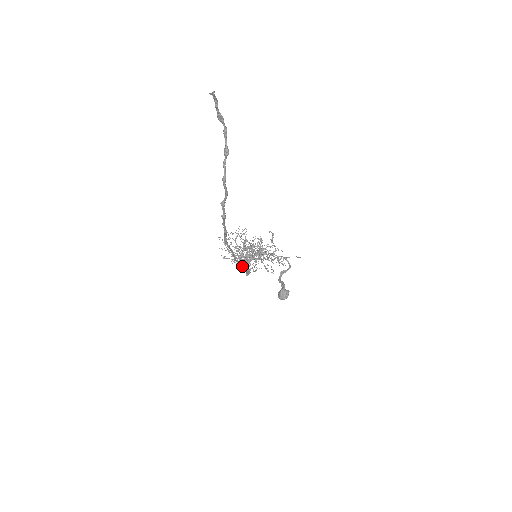
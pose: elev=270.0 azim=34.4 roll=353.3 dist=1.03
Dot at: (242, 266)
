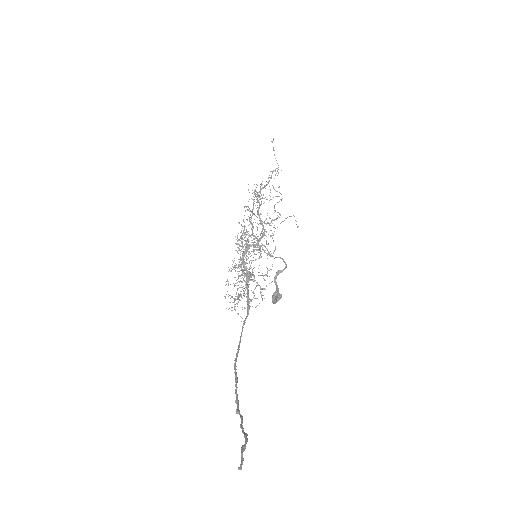
Dot at: occluded
